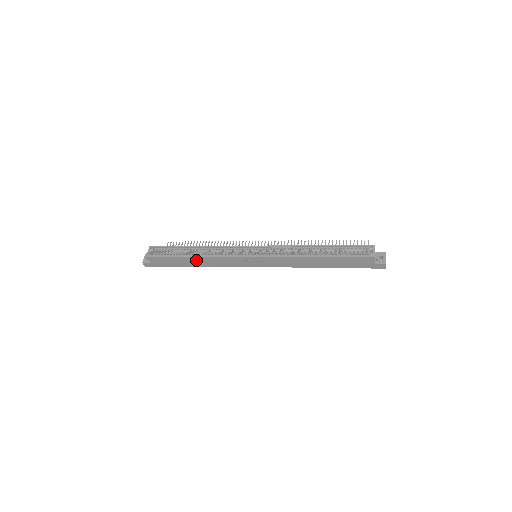
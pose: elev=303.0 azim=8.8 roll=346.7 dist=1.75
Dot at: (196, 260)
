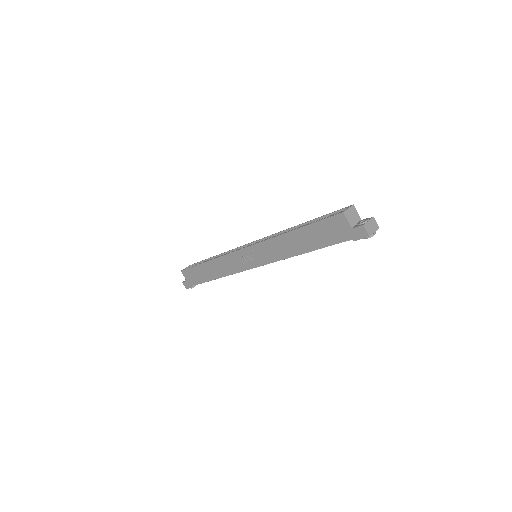
Dot at: (210, 268)
